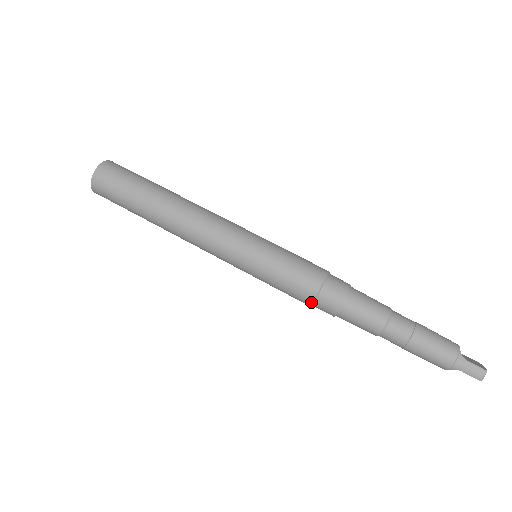
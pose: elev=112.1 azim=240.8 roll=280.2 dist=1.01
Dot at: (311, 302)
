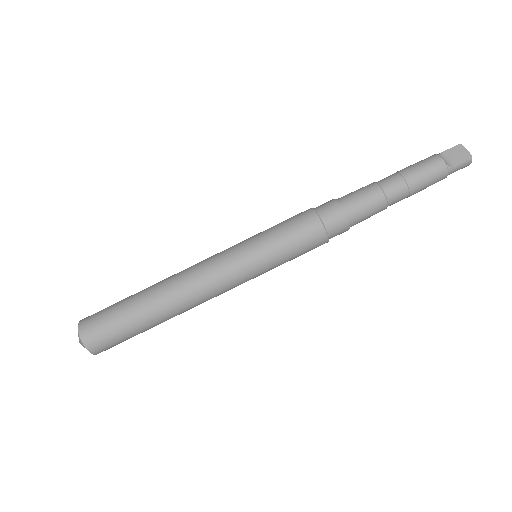
Dot at: occluded
